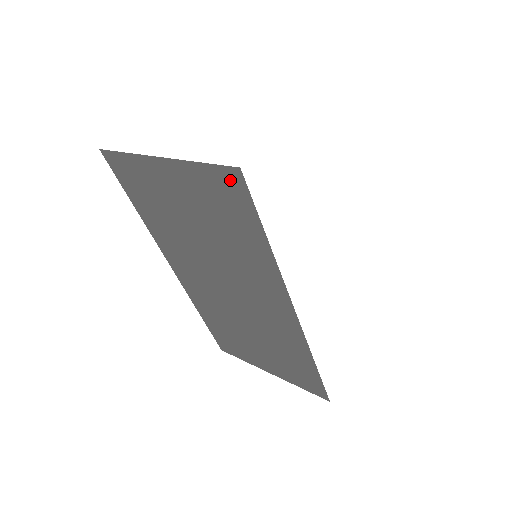
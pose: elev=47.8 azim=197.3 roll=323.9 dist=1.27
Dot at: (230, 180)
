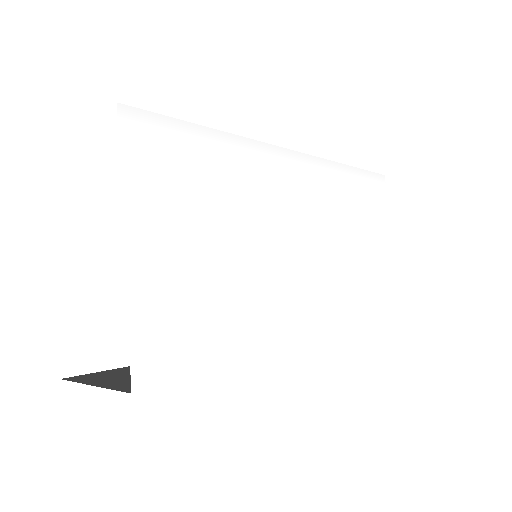
Dot at: occluded
